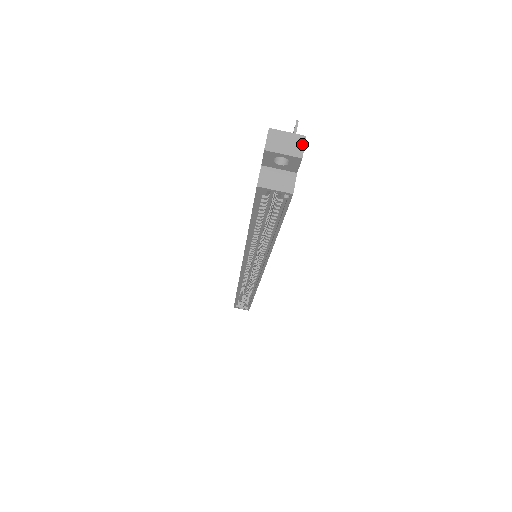
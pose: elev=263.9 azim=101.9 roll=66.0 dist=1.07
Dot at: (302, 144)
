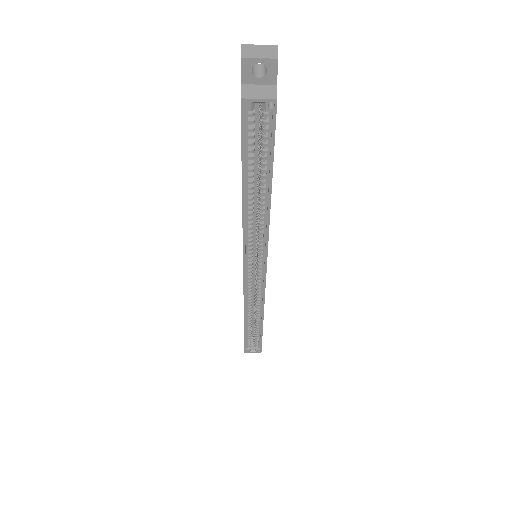
Dot at: (275, 50)
